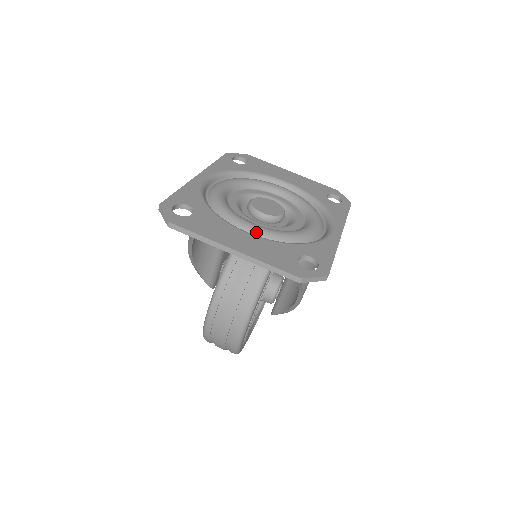
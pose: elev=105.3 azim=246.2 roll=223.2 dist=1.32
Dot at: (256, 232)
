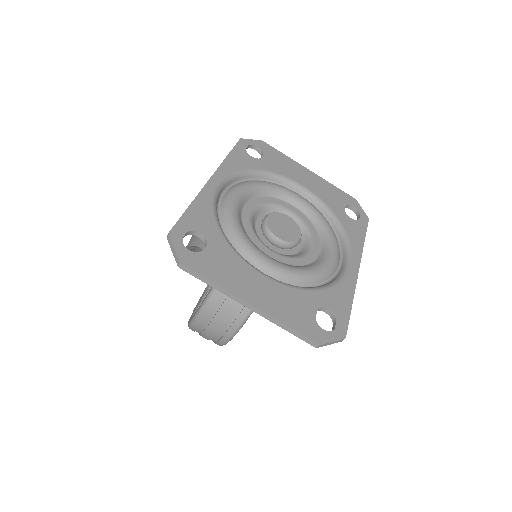
Dot at: (272, 271)
